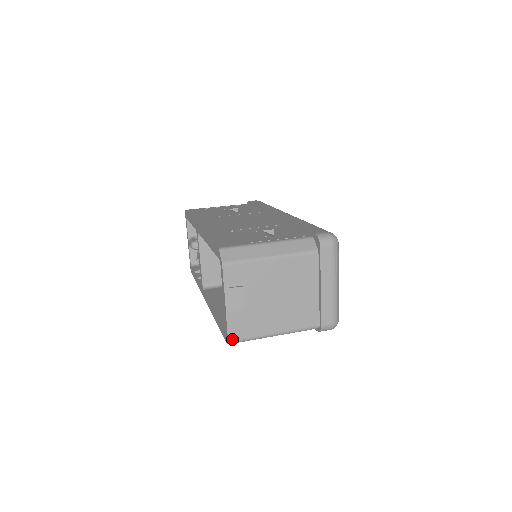
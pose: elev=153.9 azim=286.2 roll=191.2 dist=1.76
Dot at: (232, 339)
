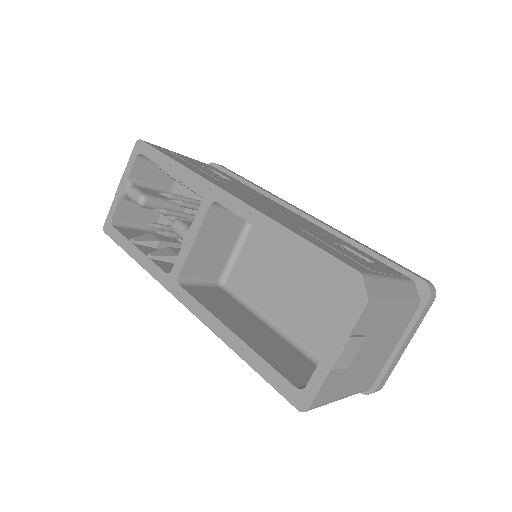
Dot at: (313, 406)
